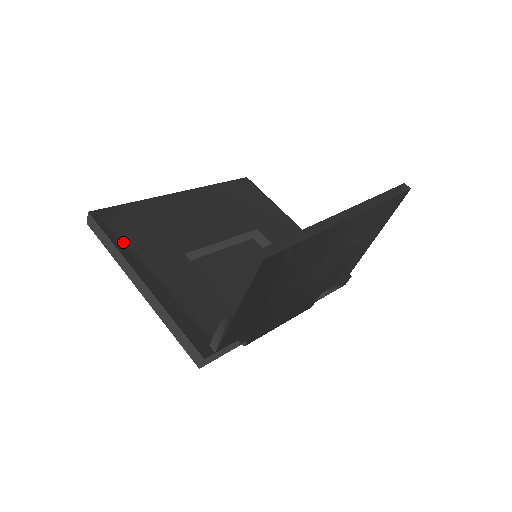
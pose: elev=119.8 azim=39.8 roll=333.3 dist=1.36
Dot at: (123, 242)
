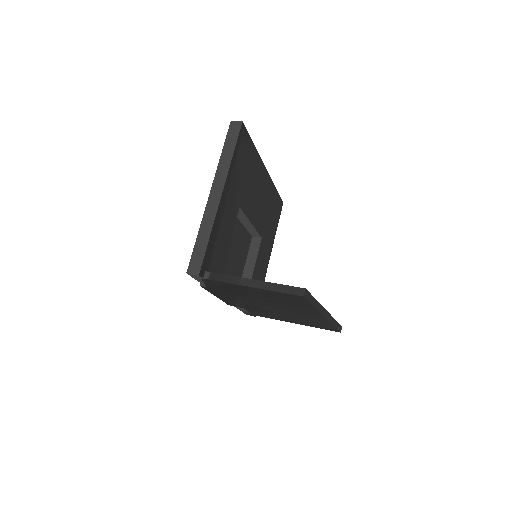
Dot at: (235, 162)
